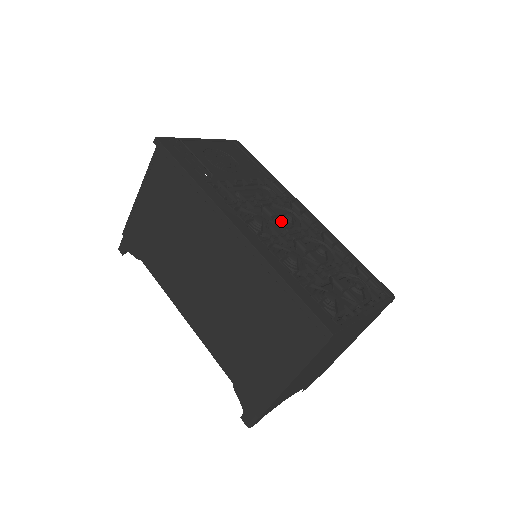
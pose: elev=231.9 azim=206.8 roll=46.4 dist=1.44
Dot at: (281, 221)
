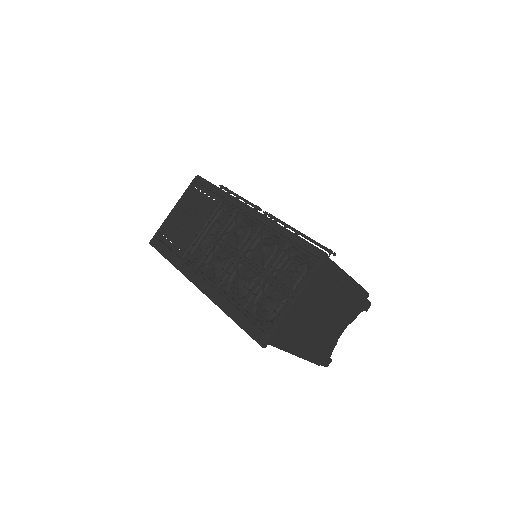
Dot at: (229, 249)
